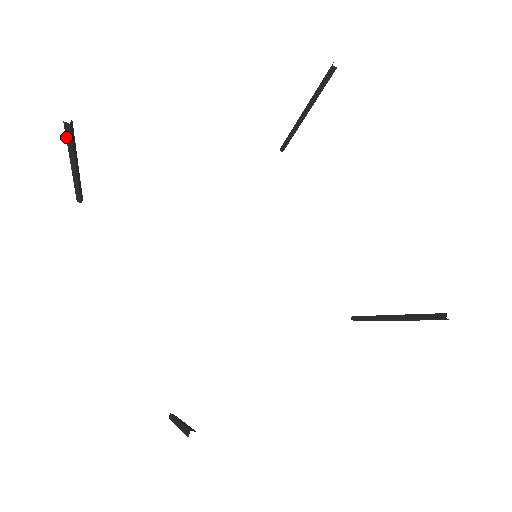
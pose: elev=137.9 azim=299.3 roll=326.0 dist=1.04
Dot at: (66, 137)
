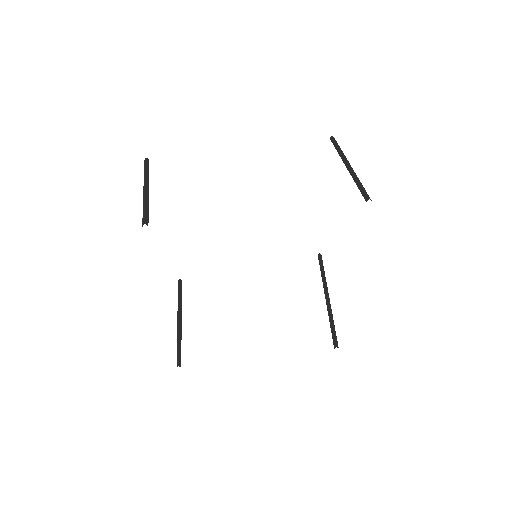
Dot at: (143, 215)
